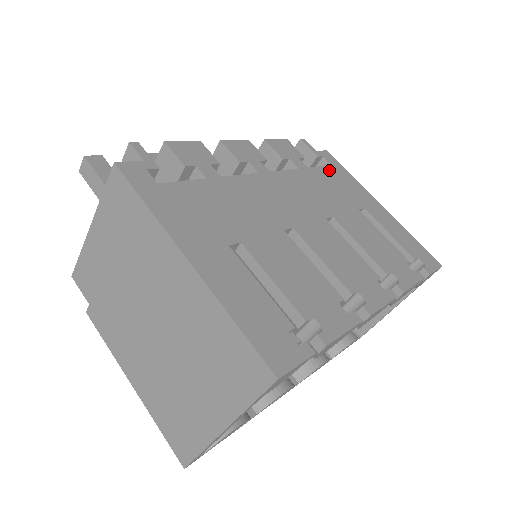
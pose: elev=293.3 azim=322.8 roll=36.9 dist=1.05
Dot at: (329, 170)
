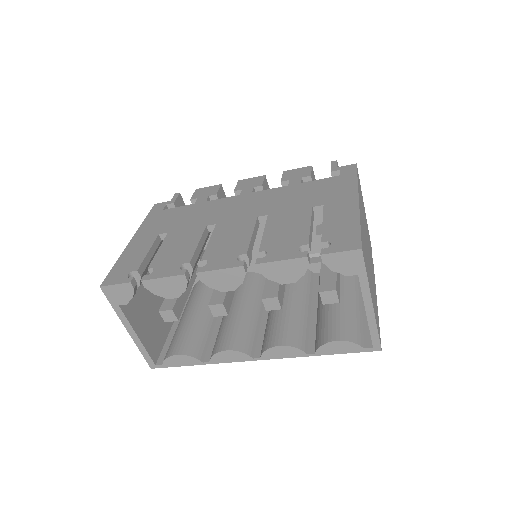
Dot at: (327, 180)
